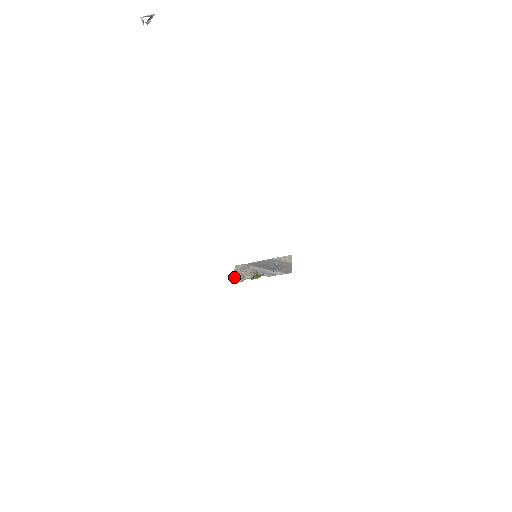
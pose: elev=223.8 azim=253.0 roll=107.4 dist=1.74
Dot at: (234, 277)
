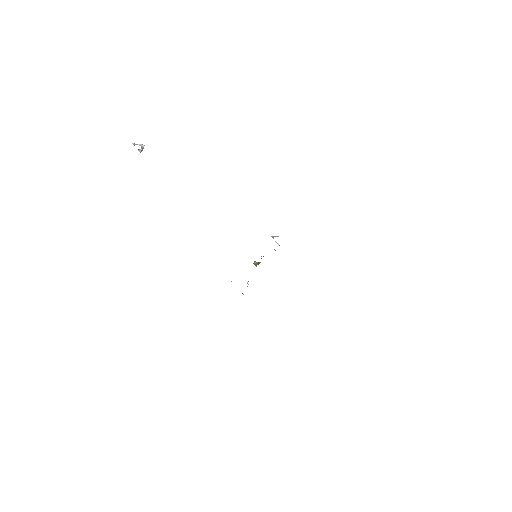
Dot at: occluded
